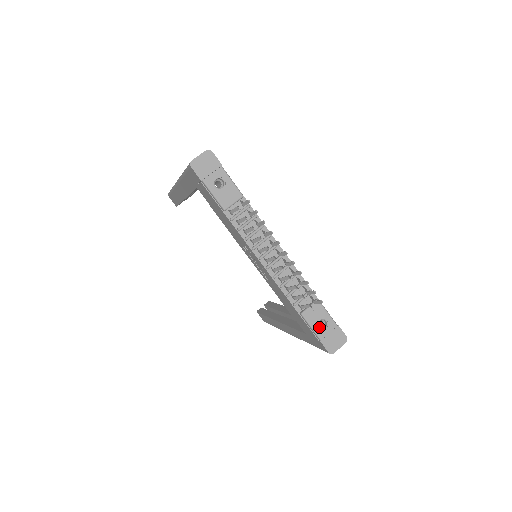
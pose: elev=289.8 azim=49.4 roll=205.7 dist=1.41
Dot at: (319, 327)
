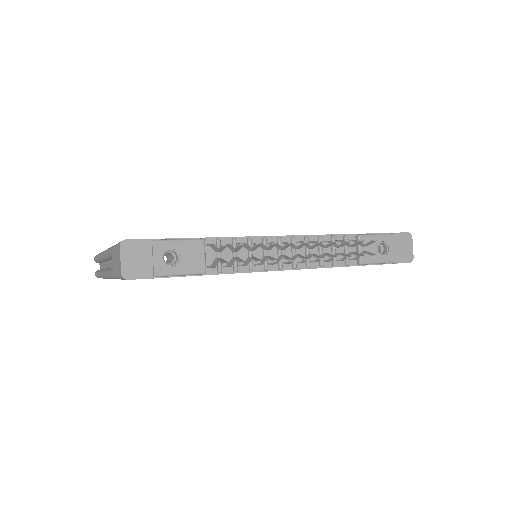
Dot at: (381, 253)
